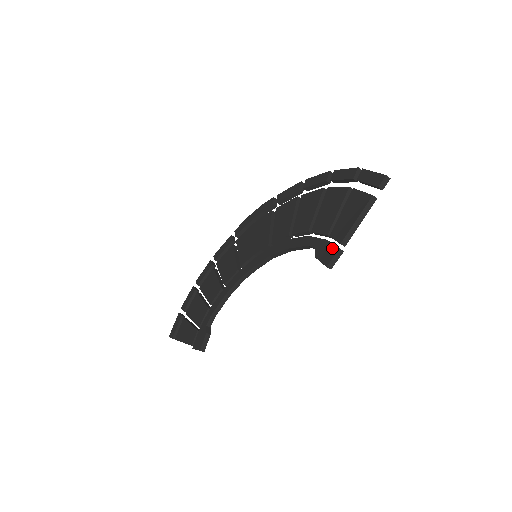
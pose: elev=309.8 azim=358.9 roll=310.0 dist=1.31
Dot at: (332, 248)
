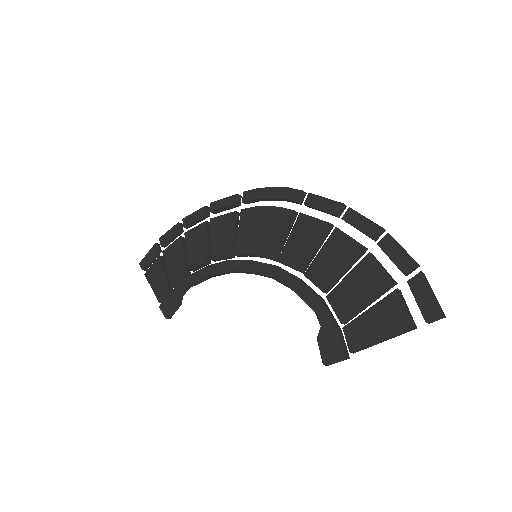
Dot at: (339, 348)
